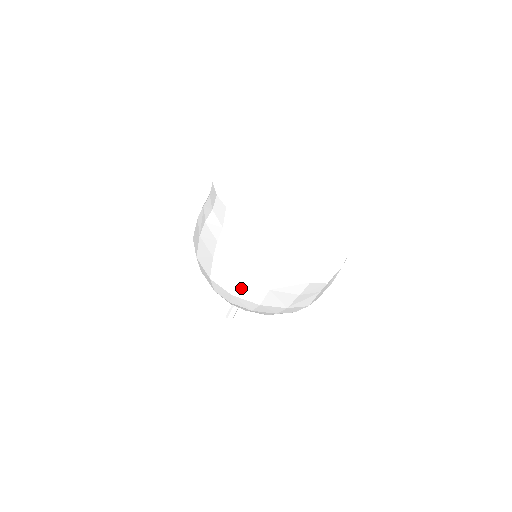
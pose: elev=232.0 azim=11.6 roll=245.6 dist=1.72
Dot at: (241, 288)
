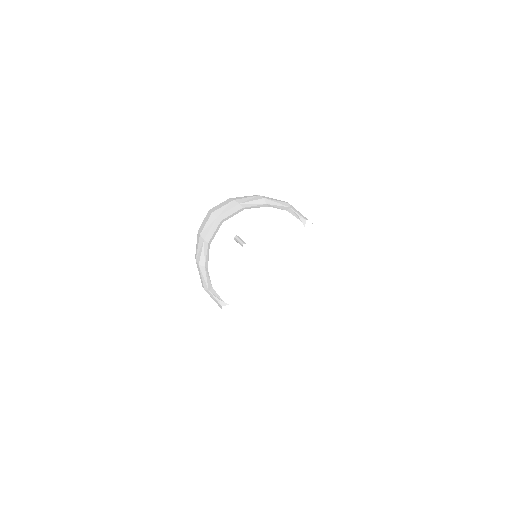
Dot at: occluded
